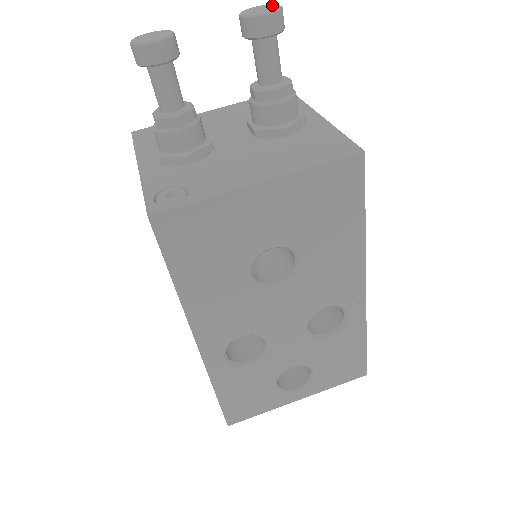
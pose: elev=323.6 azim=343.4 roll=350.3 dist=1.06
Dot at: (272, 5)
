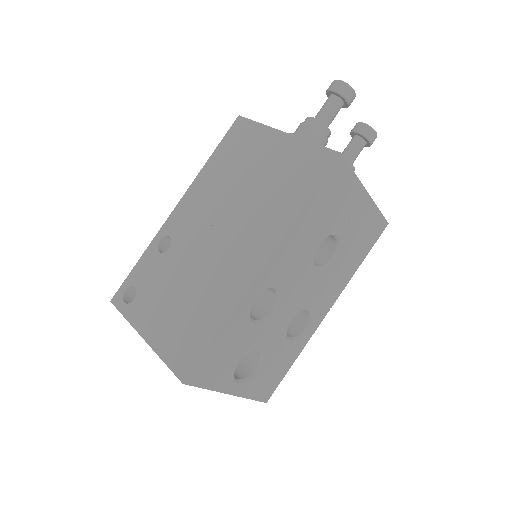
Dot at: occluded
